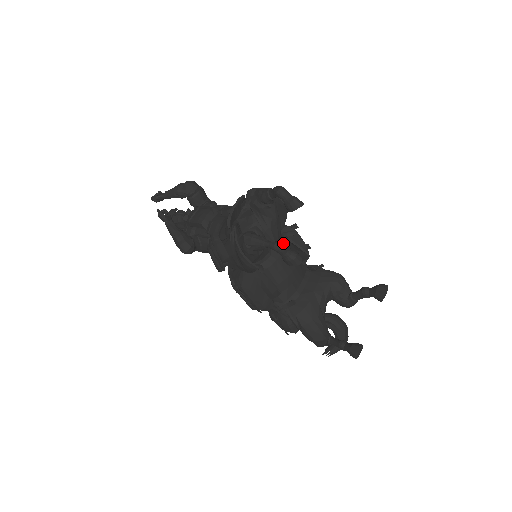
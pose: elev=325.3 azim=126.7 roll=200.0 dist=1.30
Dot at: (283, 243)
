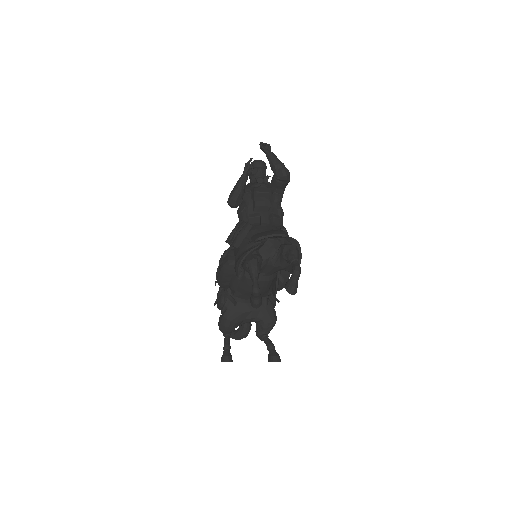
Dot at: (272, 277)
